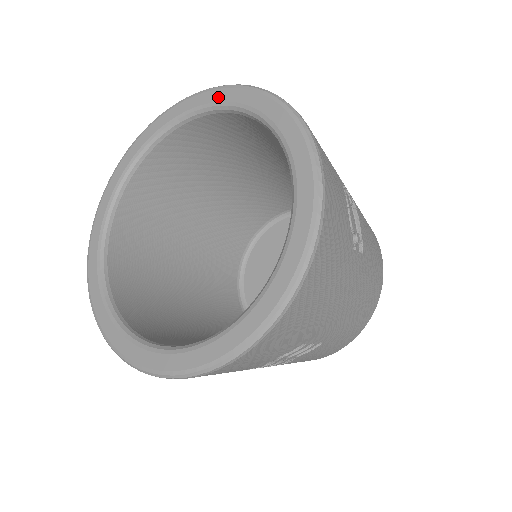
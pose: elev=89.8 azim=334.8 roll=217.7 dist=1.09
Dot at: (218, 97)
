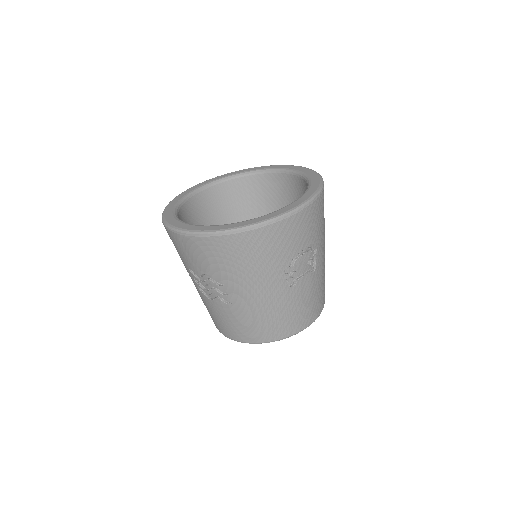
Dot at: (309, 173)
